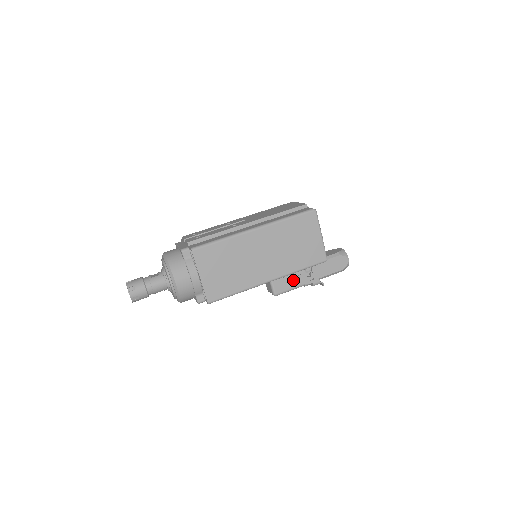
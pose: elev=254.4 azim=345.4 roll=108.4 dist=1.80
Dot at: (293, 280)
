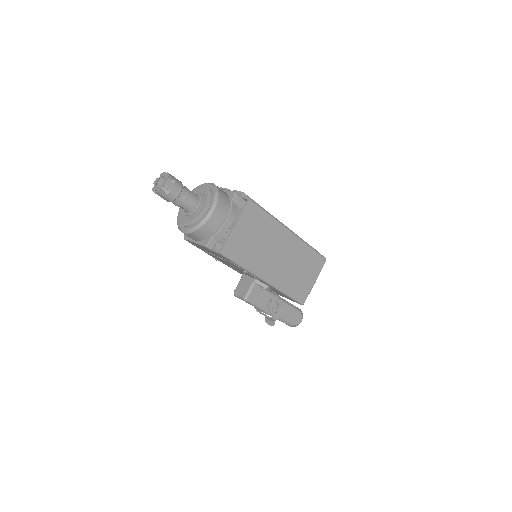
Dot at: (265, 300)
